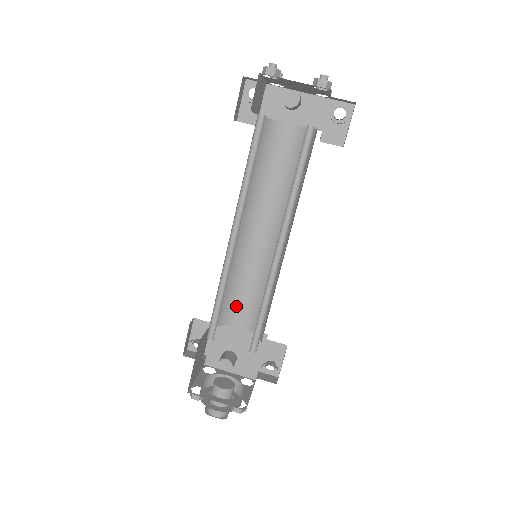
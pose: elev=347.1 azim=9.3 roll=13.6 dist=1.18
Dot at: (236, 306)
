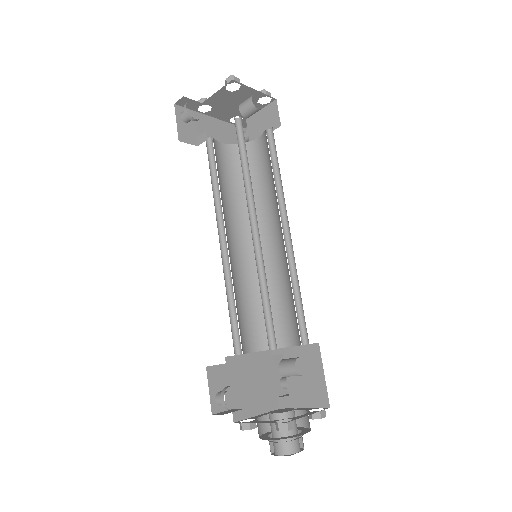
Dot at: (242, 328)
